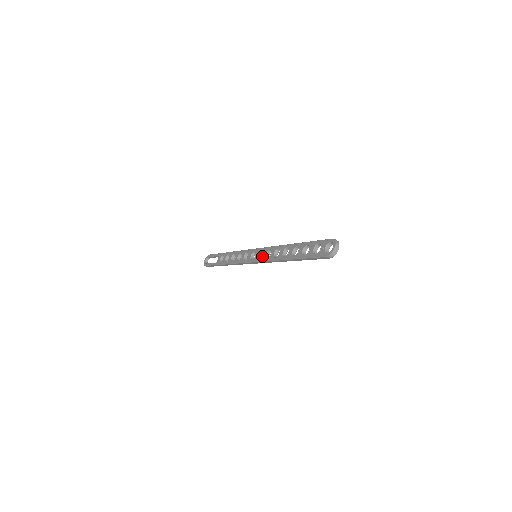
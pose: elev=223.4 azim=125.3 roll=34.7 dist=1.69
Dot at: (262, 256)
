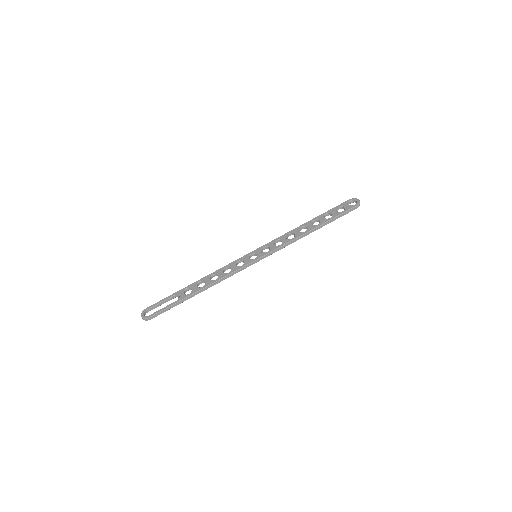
Dot at: (270, 248)
